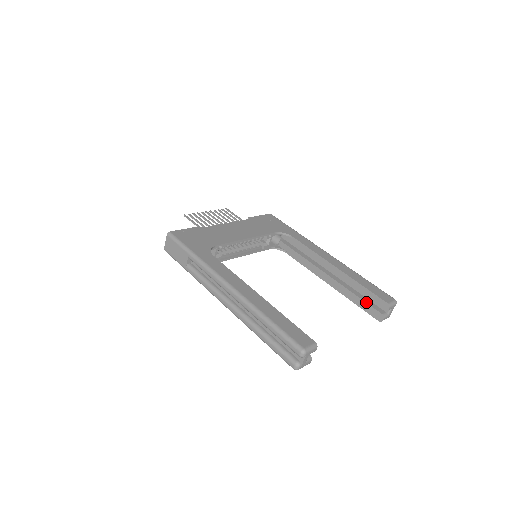
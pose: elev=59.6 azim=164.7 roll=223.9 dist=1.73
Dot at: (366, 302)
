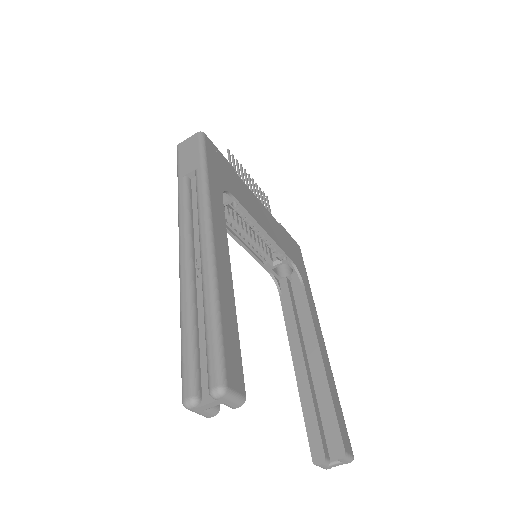
Dot at: (319, 425)
